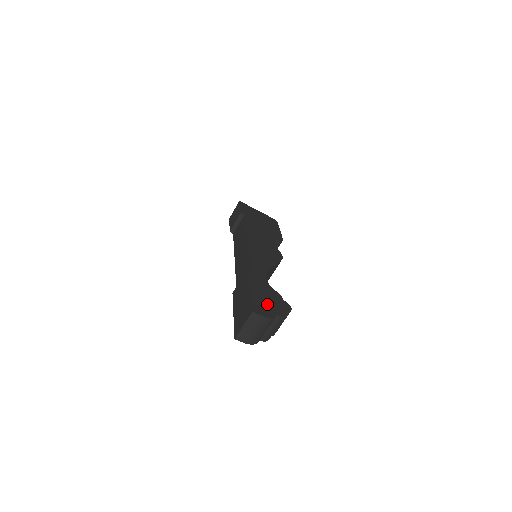
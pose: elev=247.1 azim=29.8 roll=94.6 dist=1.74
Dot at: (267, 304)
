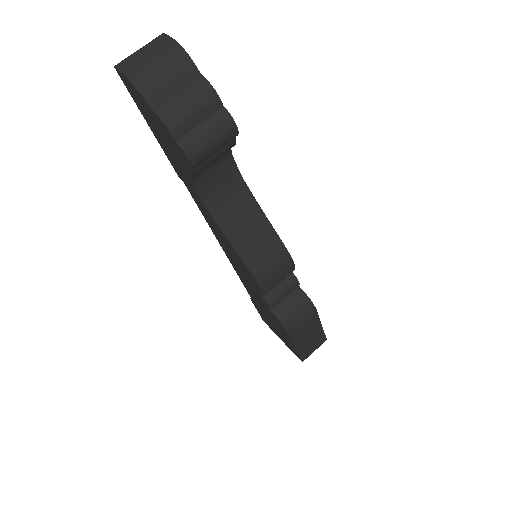
Dot at: occluded
